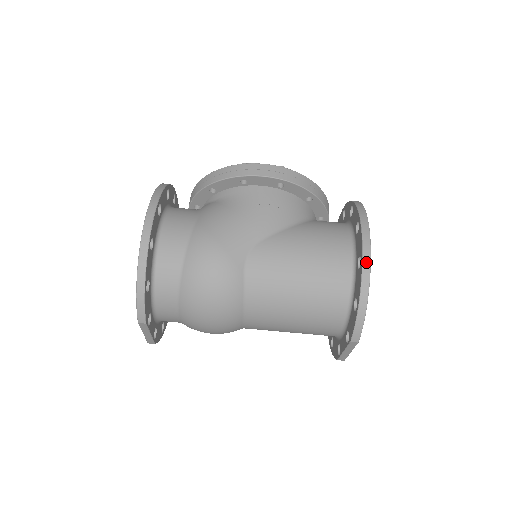
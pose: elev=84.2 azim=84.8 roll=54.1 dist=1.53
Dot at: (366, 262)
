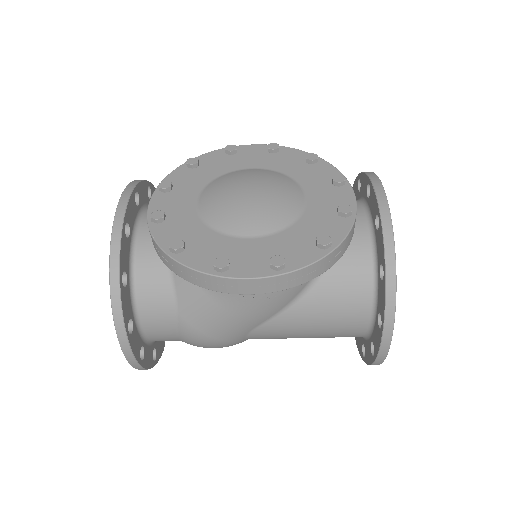
Dot at: (378, 362)
